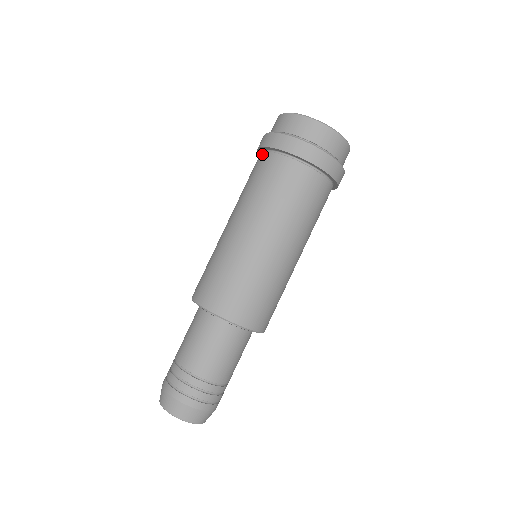
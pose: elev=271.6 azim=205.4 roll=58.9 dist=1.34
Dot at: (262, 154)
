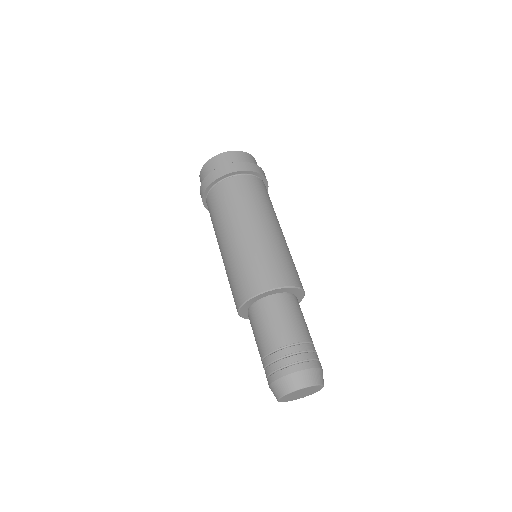
Dot at: (208, 195)
